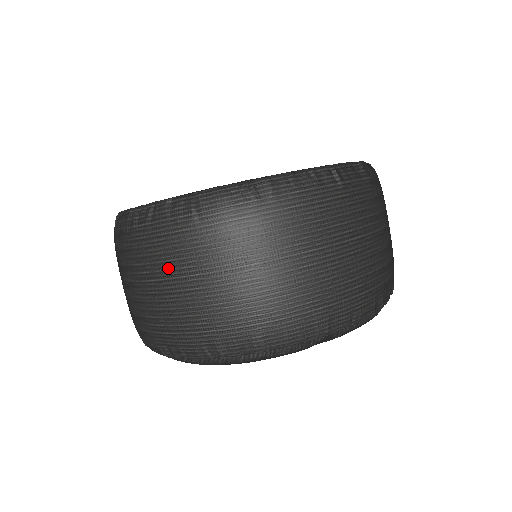
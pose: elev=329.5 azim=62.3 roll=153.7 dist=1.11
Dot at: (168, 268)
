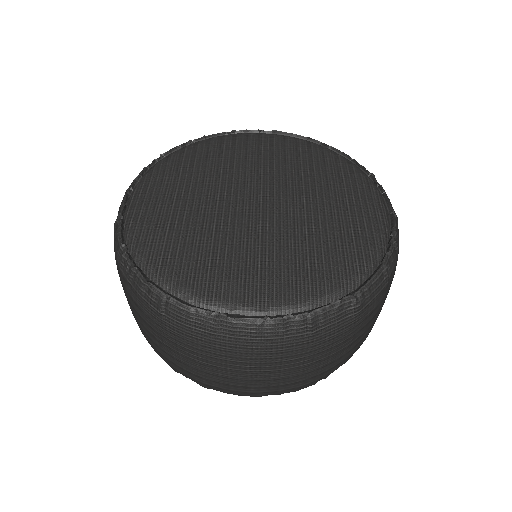
Dot at: (141, 319)
